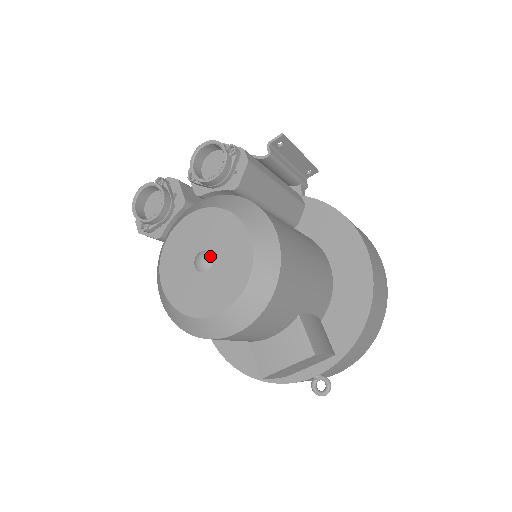
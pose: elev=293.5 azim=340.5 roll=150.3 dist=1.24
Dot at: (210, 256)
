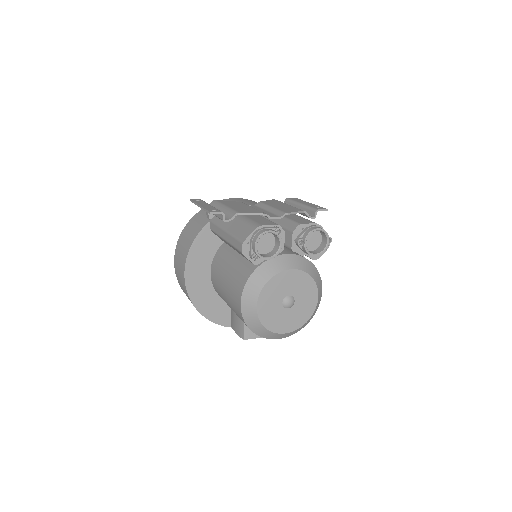
Dot at: (294, 301)
